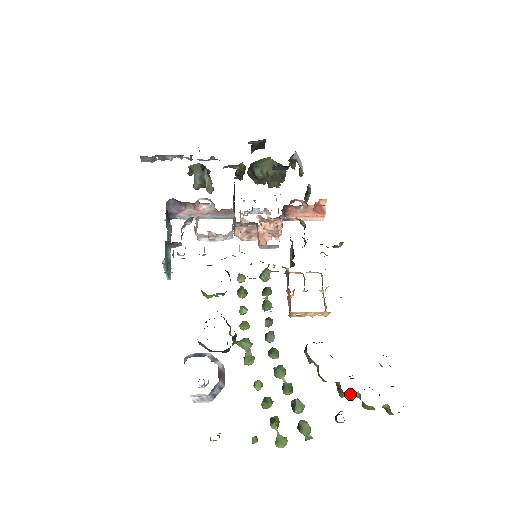
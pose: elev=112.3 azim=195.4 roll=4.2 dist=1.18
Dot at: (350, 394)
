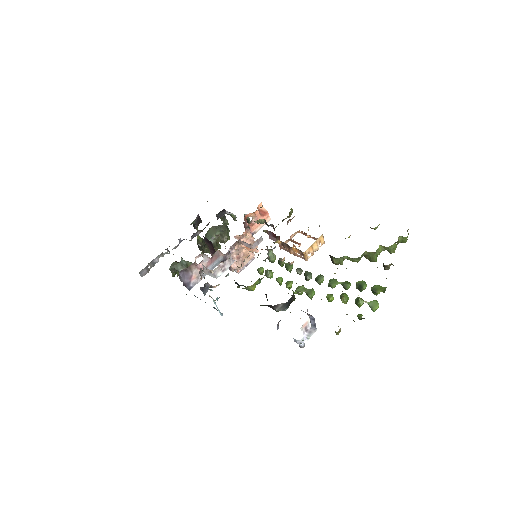
Dot at: (378, 253)
